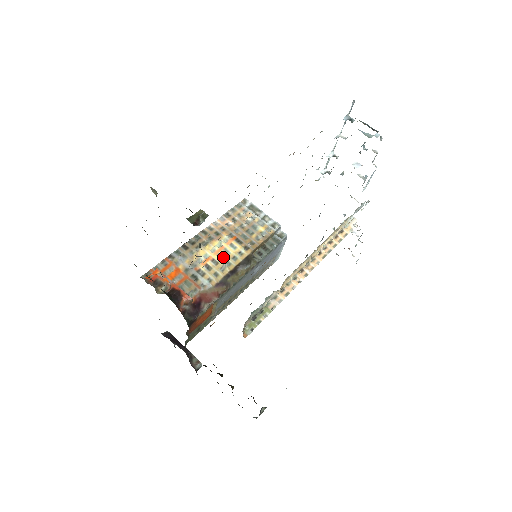
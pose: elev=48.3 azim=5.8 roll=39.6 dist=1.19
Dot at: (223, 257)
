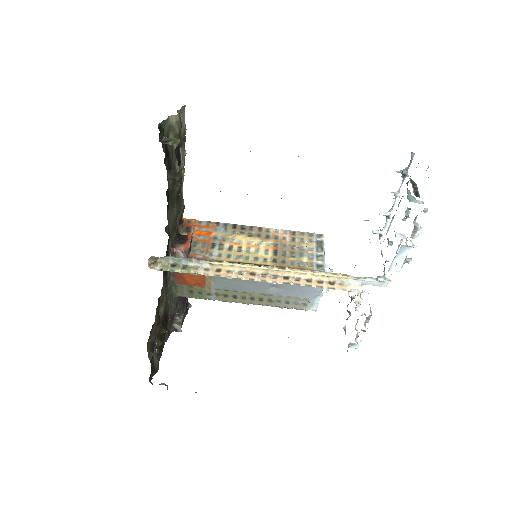
Dot at: (249, 251)
